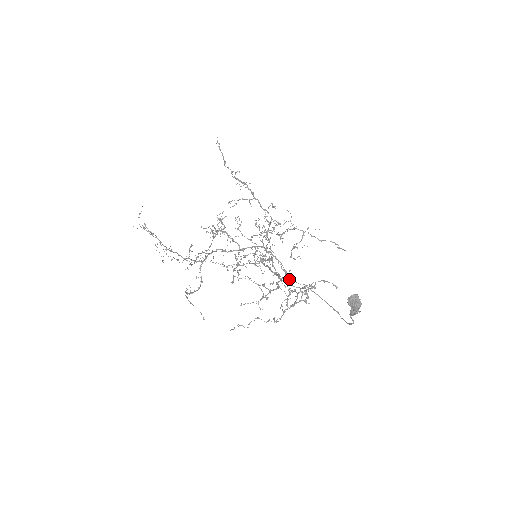
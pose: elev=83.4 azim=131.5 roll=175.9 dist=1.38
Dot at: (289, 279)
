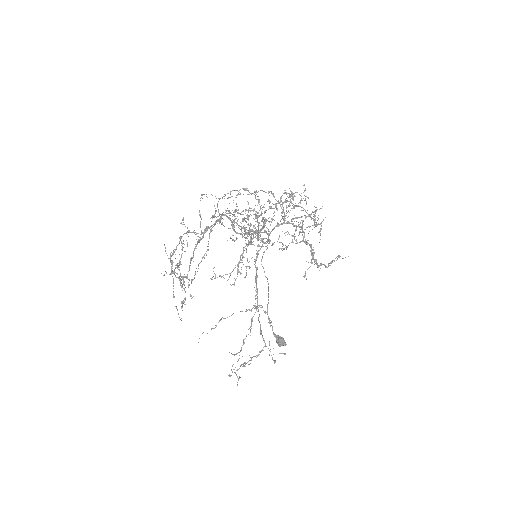
Dot at: (262, 241)
